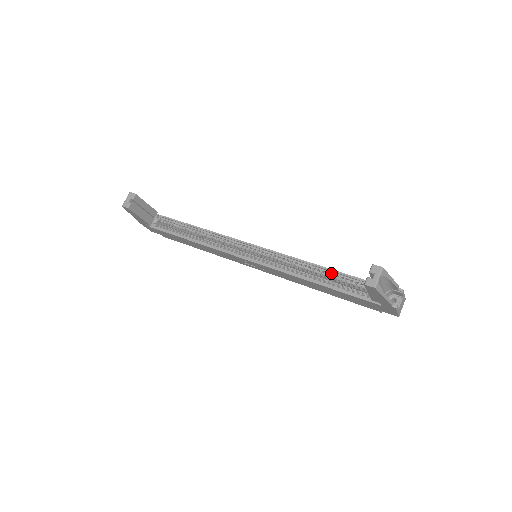
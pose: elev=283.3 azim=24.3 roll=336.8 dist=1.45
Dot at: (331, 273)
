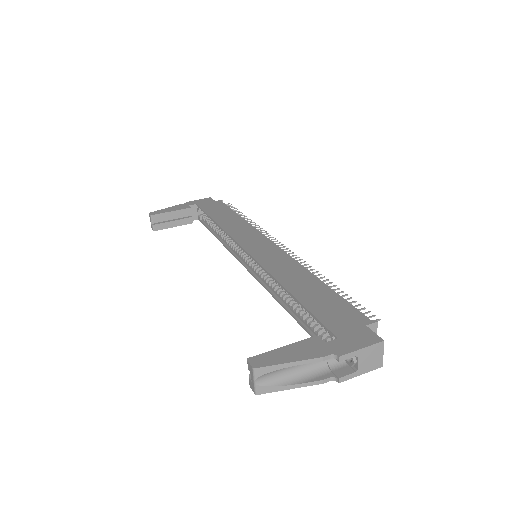
Dot at: (295, 299)
